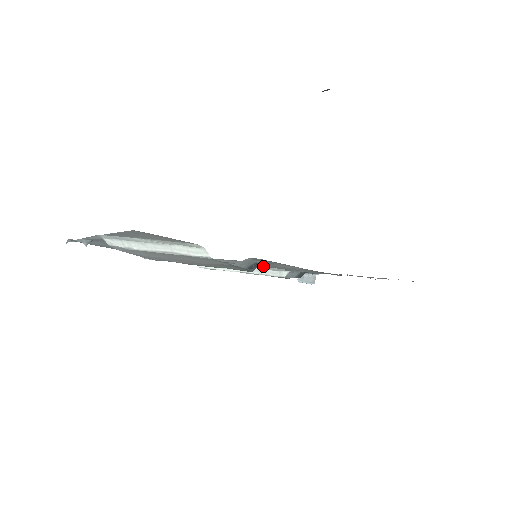
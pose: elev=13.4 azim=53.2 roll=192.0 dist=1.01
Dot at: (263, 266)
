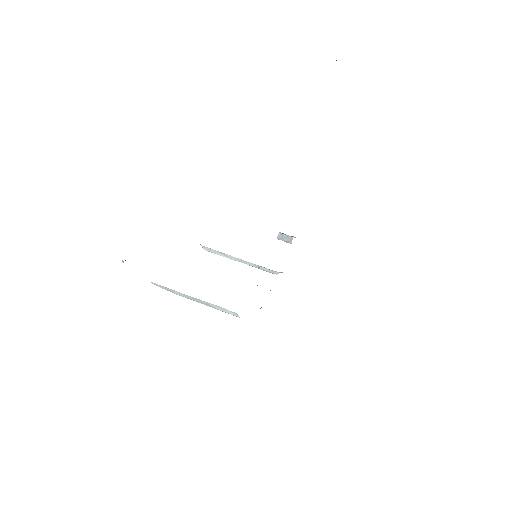
Dot at: occluded
